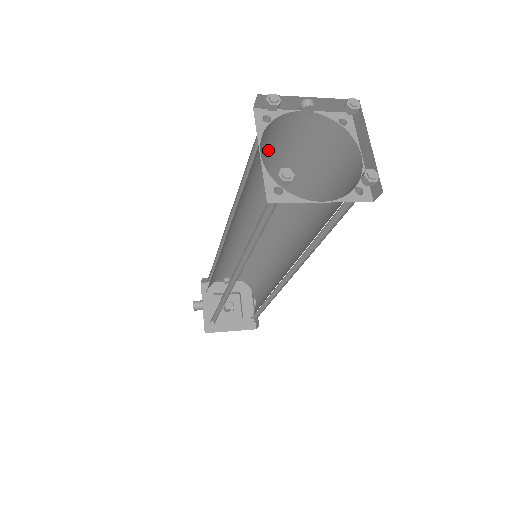
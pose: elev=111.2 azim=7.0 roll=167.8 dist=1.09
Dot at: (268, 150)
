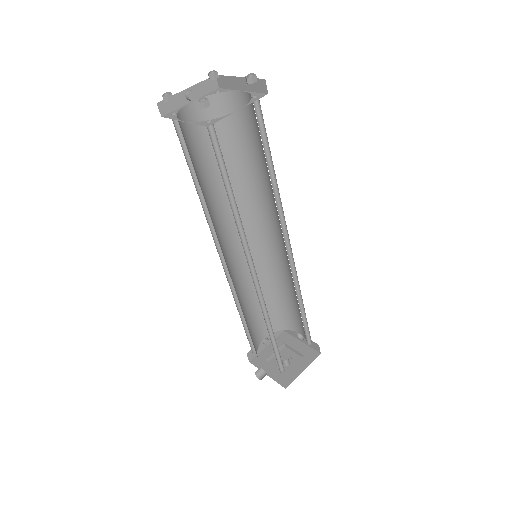
Dot at: (194, 149)
